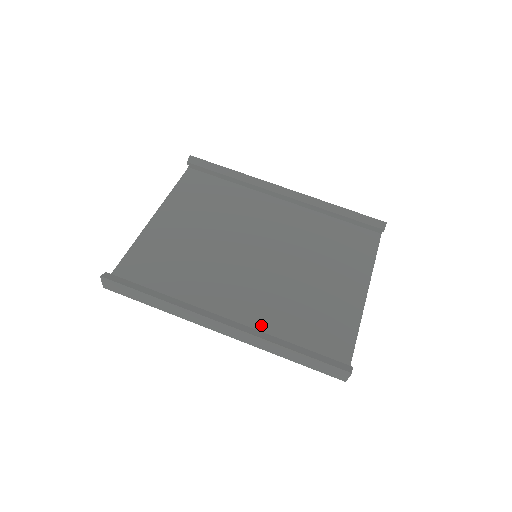
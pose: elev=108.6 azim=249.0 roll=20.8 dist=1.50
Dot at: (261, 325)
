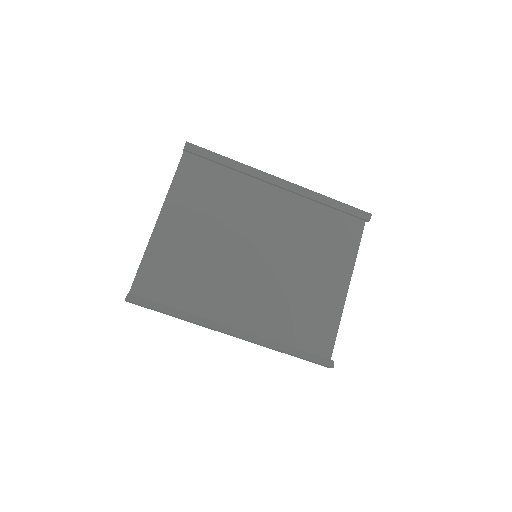
Dot at: (263, 326)
